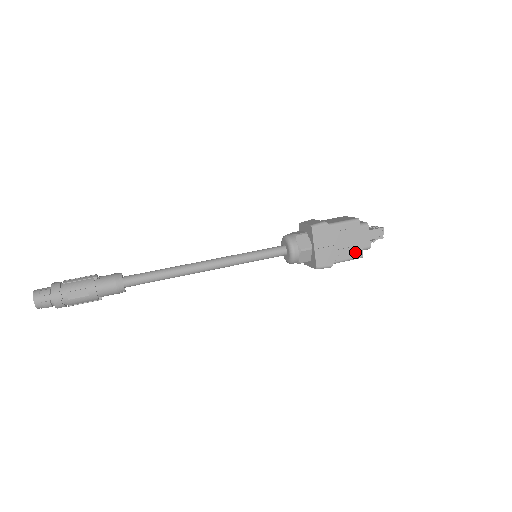
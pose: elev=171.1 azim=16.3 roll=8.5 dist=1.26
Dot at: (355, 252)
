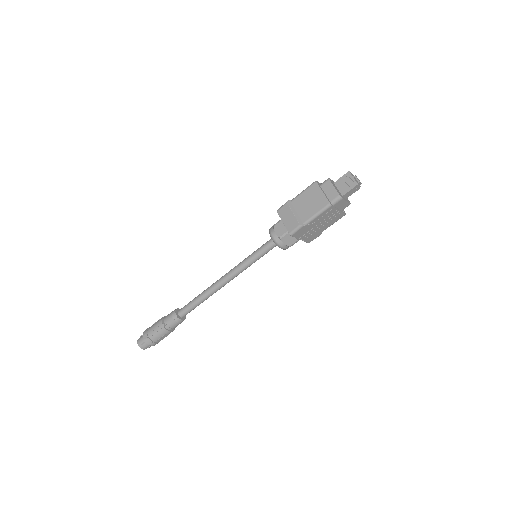
Dot at: (337, 218)
